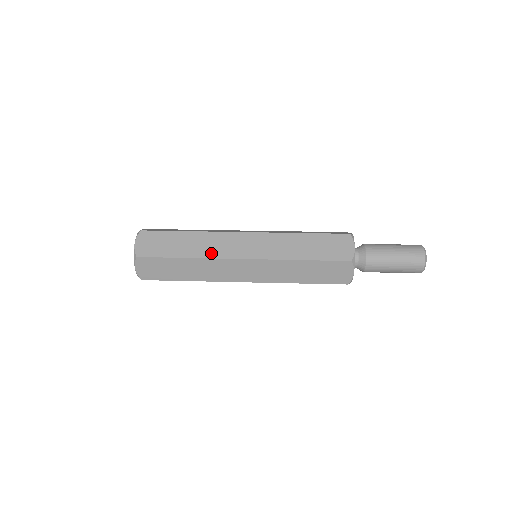
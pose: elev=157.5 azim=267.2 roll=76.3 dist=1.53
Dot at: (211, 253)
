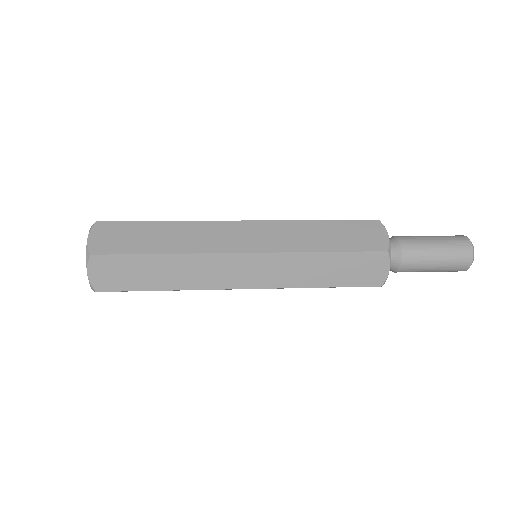
Dot at: occluded
